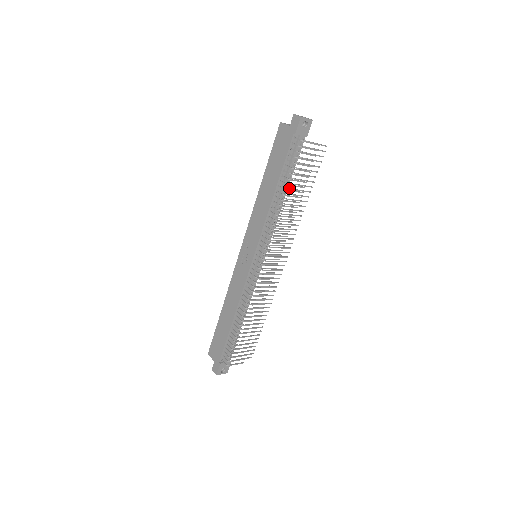
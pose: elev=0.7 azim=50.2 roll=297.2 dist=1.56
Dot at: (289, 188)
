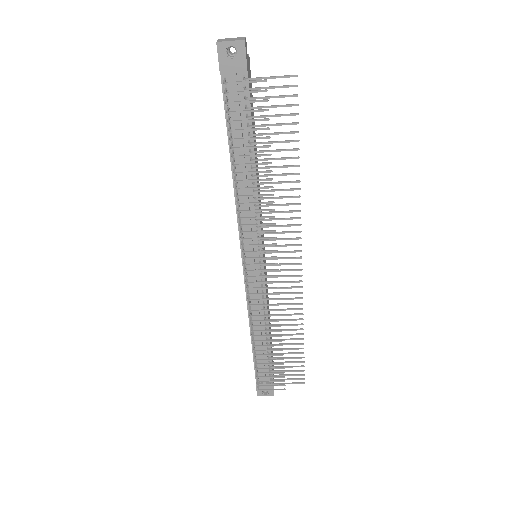
Dot at: (250, 159)
